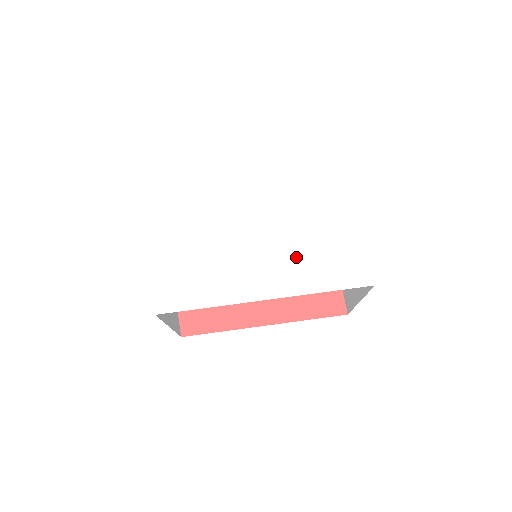
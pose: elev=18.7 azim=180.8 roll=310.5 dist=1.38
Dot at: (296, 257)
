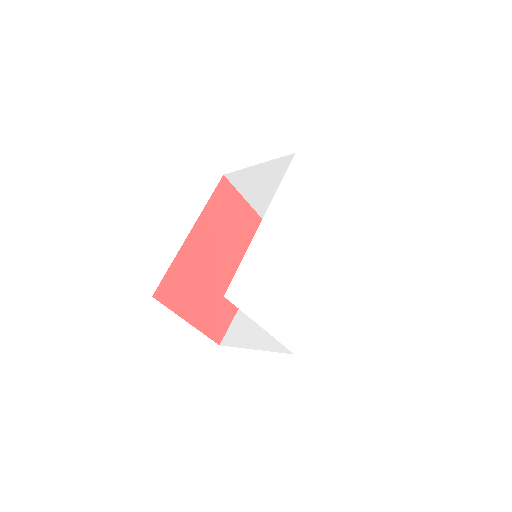
Dot at: (319, 246)
